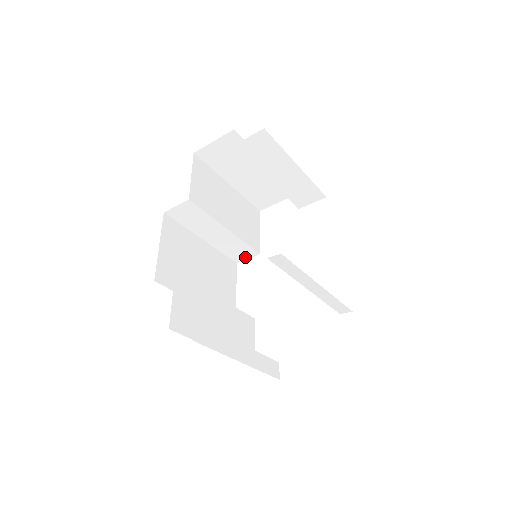
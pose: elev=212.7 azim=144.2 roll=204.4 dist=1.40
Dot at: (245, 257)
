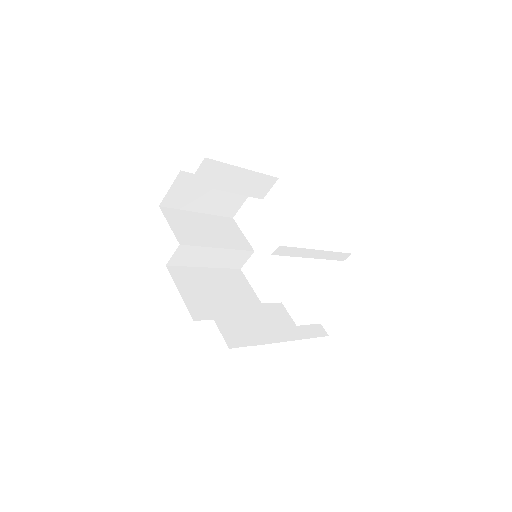
Dot at: (244, 261)
